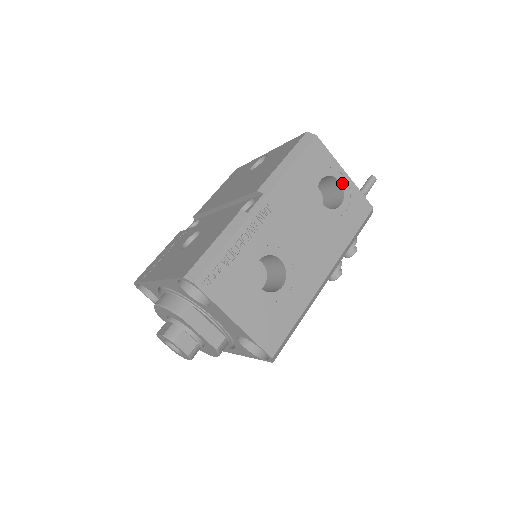
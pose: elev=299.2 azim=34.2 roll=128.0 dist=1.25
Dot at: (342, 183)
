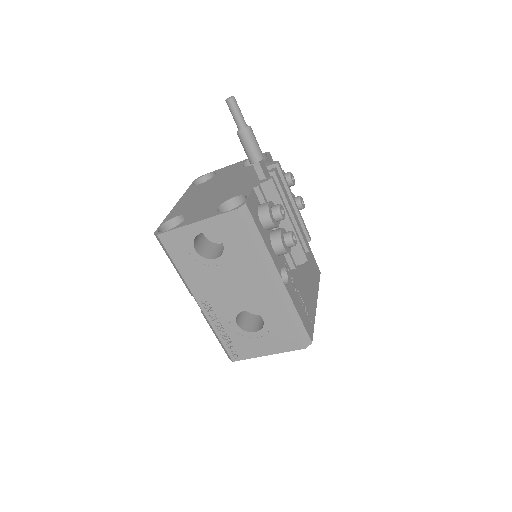
Dot at: (204, 231)
